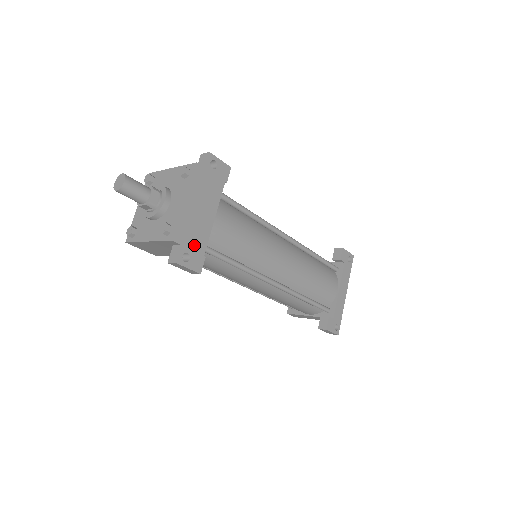
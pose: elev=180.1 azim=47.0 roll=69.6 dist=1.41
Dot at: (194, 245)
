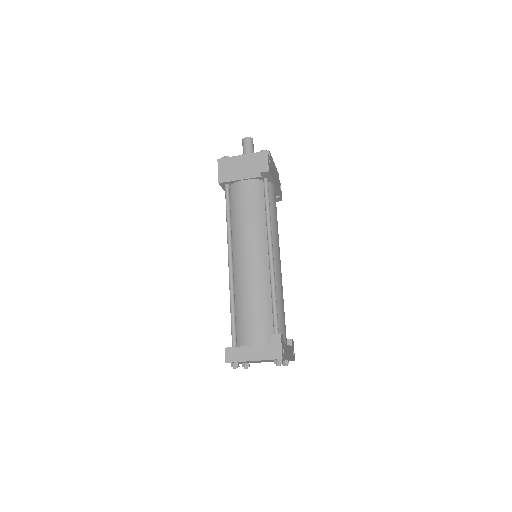
Dot at: (271, 167)
